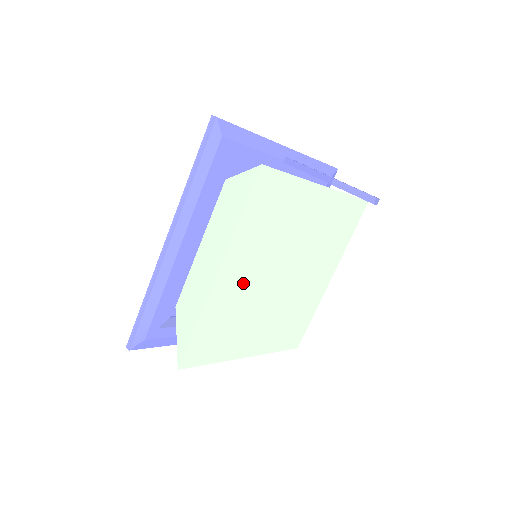
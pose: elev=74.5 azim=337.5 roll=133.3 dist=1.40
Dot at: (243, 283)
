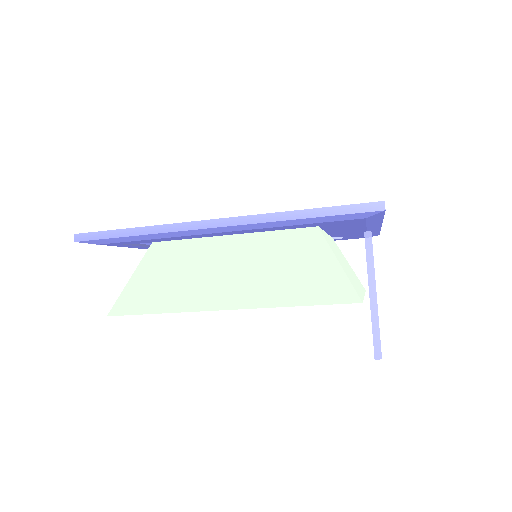
Dot at: occluded
